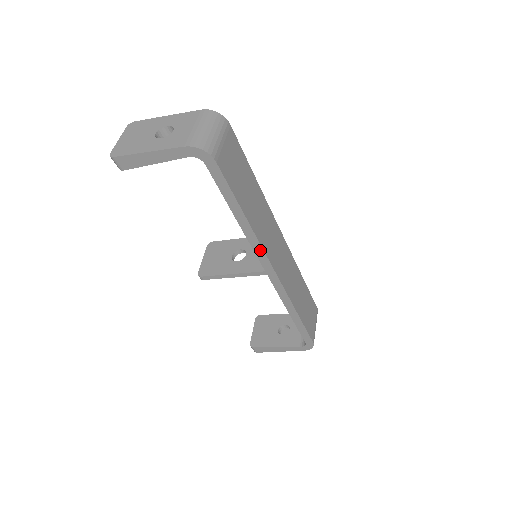
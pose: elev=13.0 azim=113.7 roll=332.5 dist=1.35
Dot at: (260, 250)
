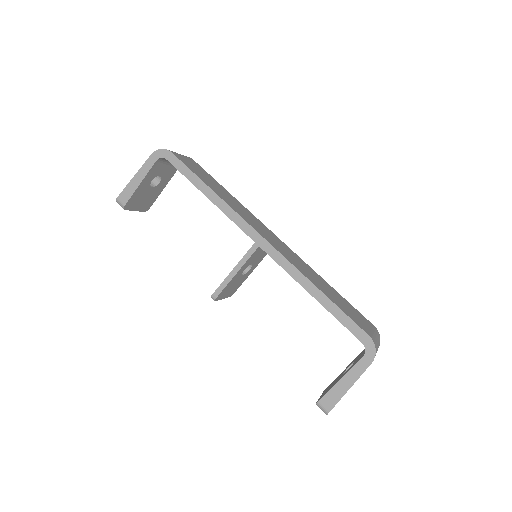
Dot at: (237, 217)
